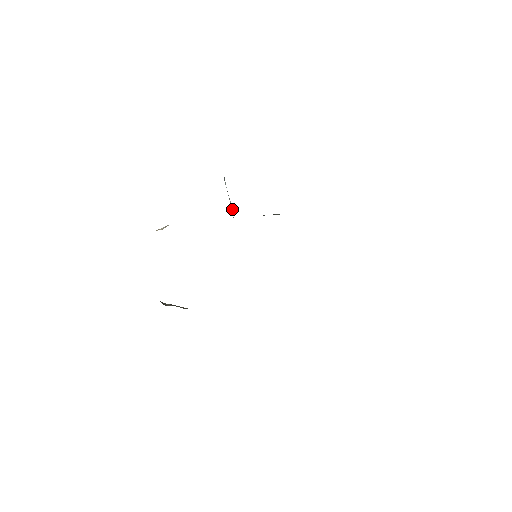
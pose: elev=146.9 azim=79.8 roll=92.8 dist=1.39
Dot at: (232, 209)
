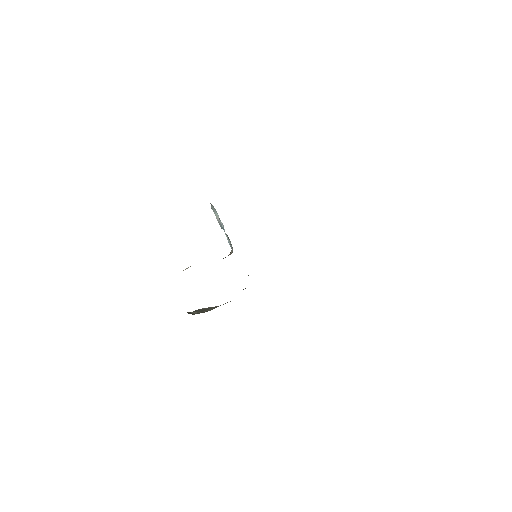
Dot at: (221, 225)
